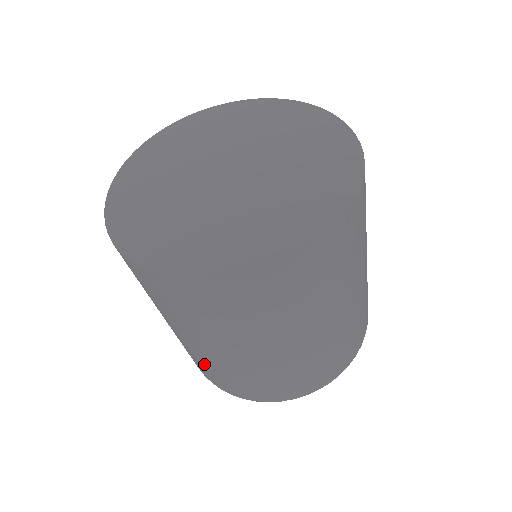
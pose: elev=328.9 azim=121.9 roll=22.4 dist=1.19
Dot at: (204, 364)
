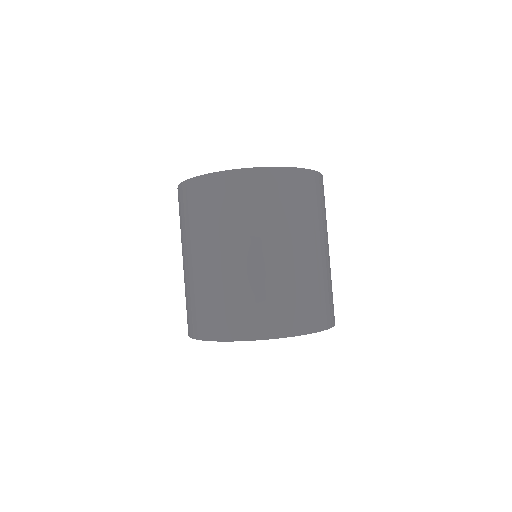
Dot at: (222, 294)
